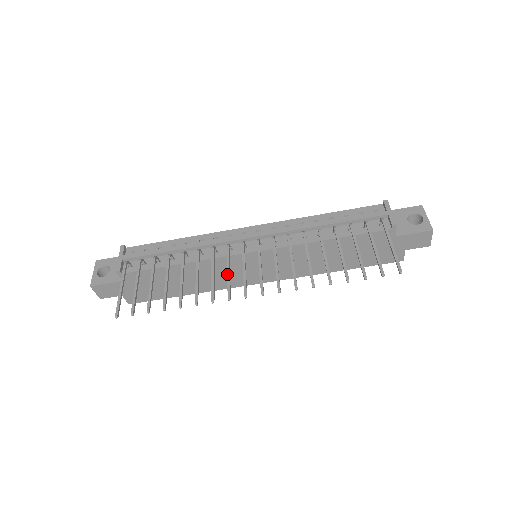
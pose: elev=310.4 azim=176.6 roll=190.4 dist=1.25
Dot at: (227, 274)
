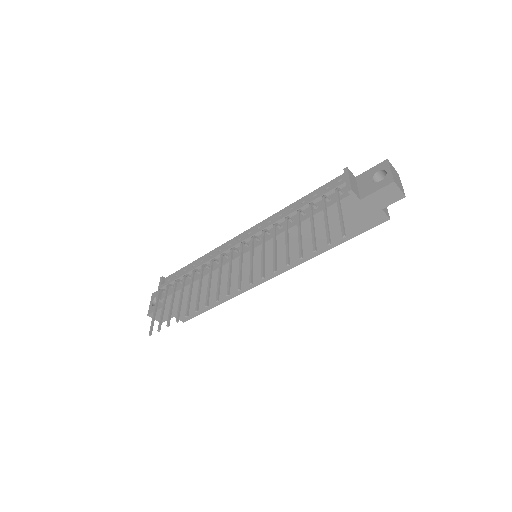
Dot at: occluded
